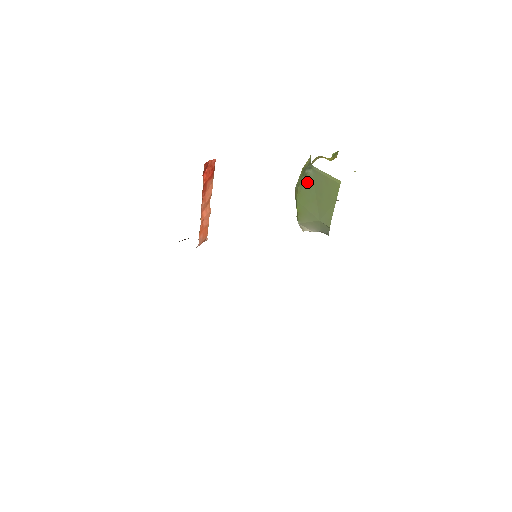
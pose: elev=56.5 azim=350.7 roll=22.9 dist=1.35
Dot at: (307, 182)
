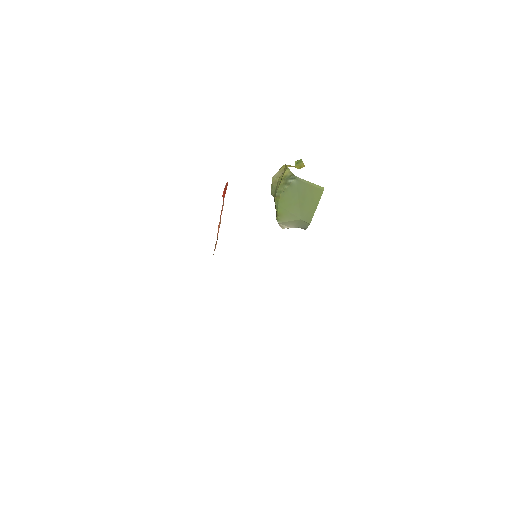
Dot at: (290, 190)
